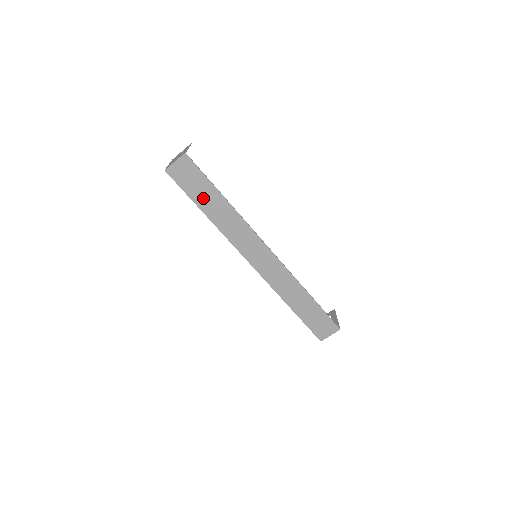
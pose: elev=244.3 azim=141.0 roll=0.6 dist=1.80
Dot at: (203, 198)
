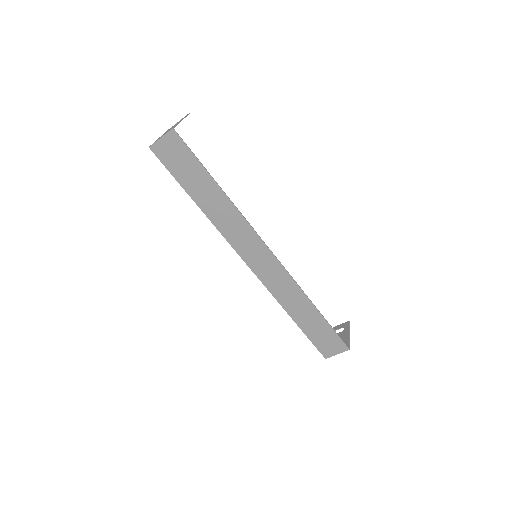
Dot at: (194, 184)
